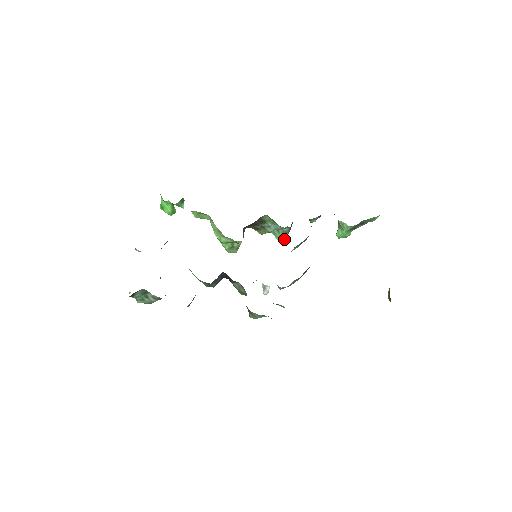
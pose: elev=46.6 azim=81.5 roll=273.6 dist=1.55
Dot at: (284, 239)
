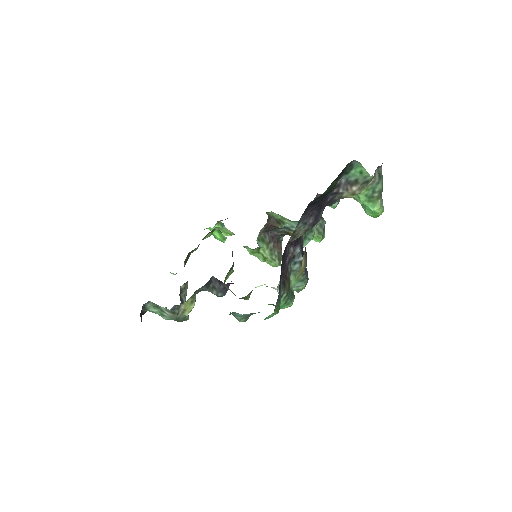
Dot at: (320, 238)
